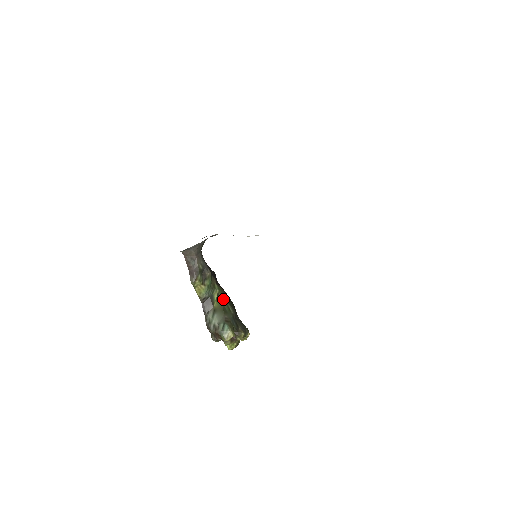
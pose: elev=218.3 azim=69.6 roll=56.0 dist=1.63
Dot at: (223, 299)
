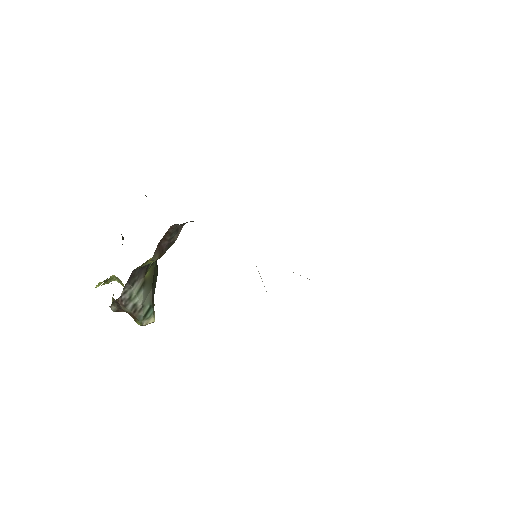
Dot at: (156, 262)
